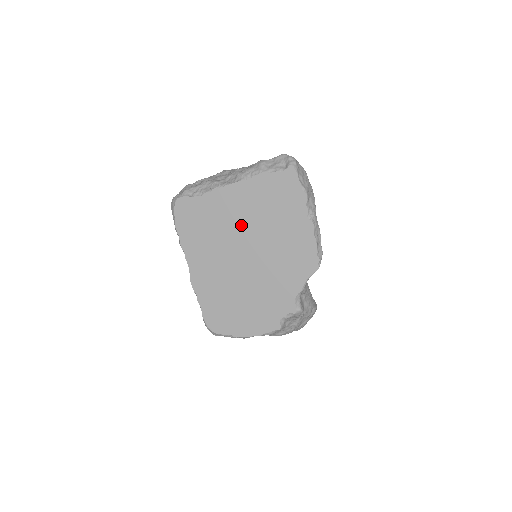
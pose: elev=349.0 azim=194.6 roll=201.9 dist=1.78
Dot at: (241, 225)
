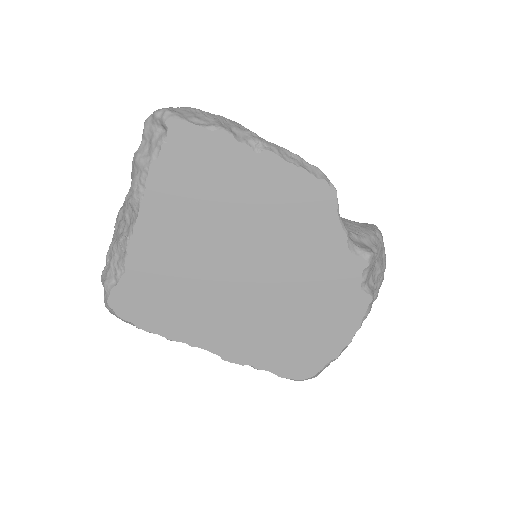
Dot at: (201, 249)
